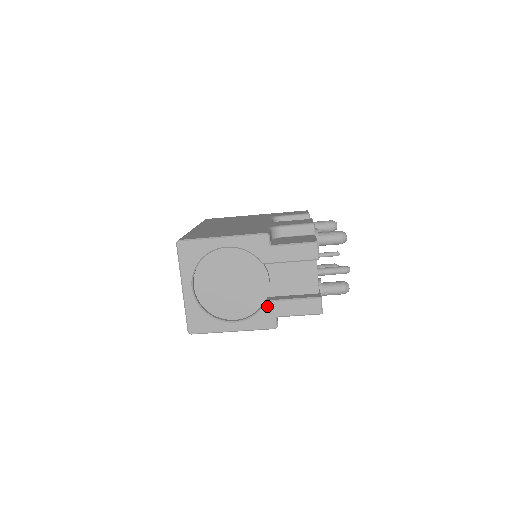
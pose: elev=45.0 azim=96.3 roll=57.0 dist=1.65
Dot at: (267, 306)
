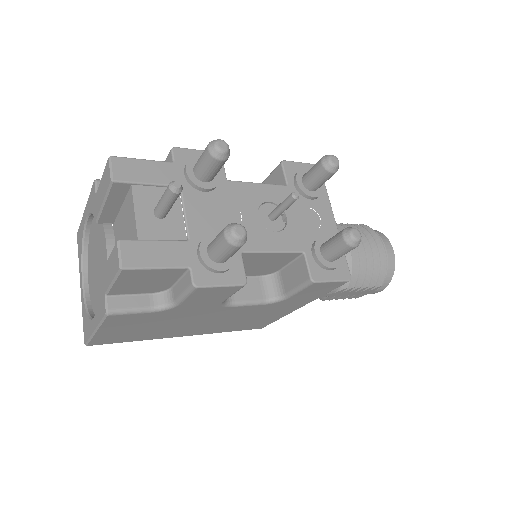
Dot at: (101, 281)
